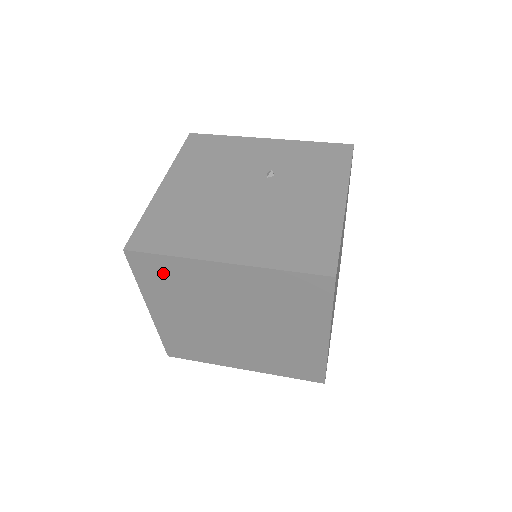
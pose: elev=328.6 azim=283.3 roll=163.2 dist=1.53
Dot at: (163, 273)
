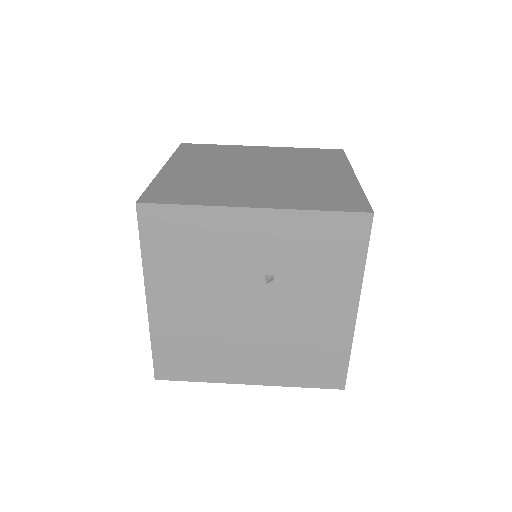
Dot at: occluded
